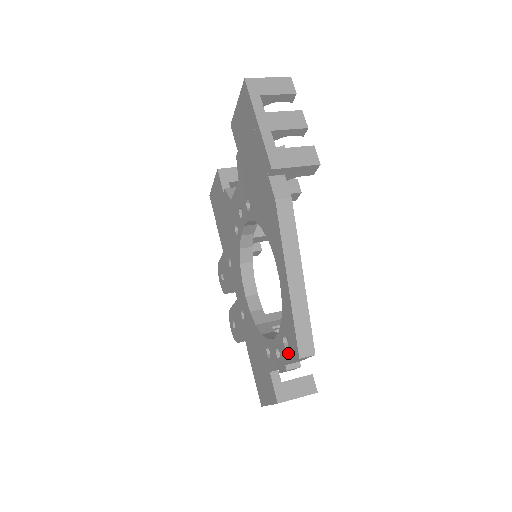
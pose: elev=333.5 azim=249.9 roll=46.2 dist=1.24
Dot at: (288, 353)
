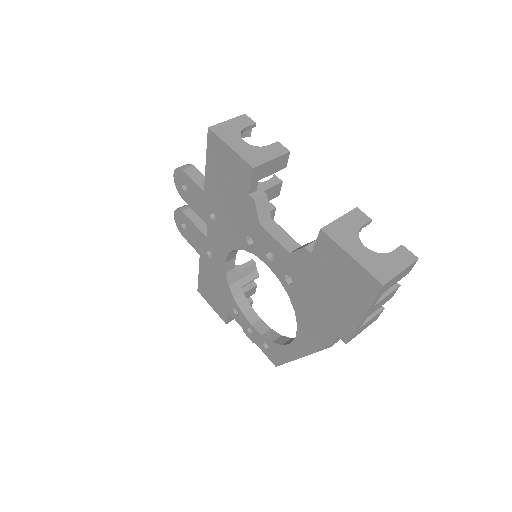
Dot at: (265, 350)
